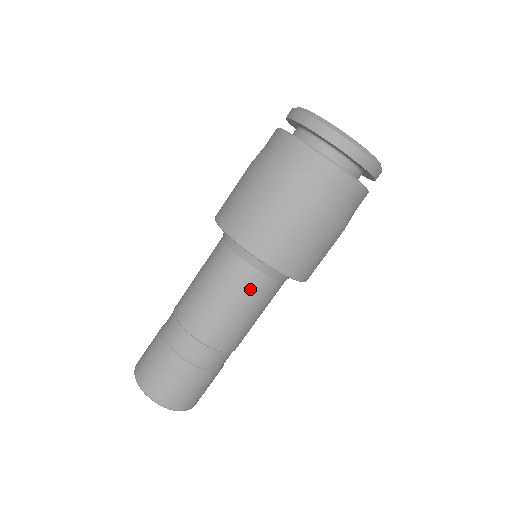
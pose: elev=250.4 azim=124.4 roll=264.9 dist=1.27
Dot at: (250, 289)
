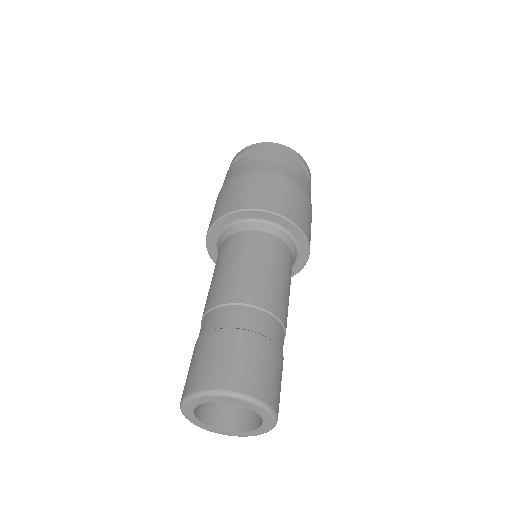
Dot at: (263, 247)
